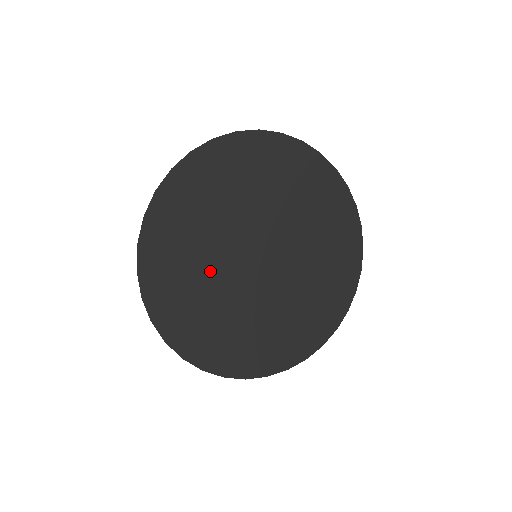
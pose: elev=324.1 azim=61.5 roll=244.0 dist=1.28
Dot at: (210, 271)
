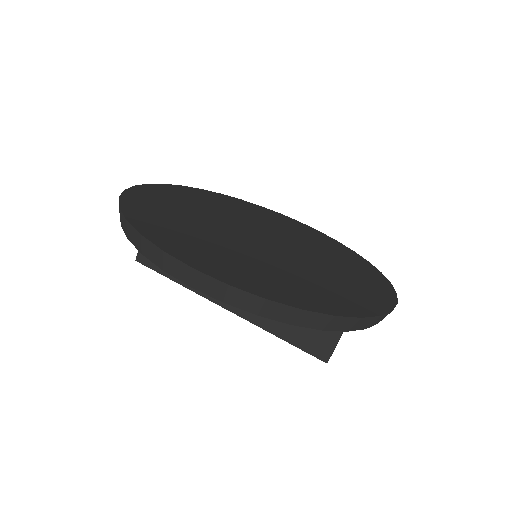
Dot at: (233, 248)
